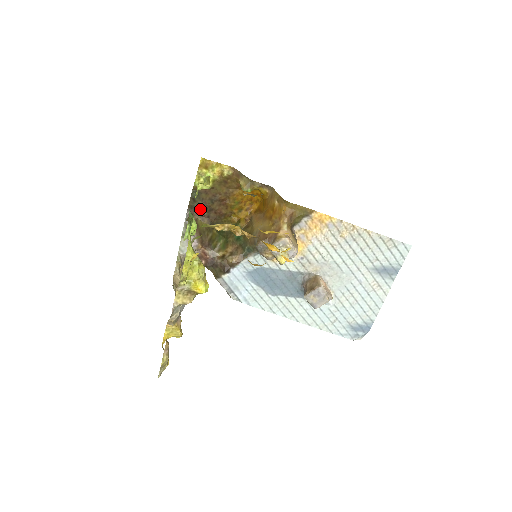
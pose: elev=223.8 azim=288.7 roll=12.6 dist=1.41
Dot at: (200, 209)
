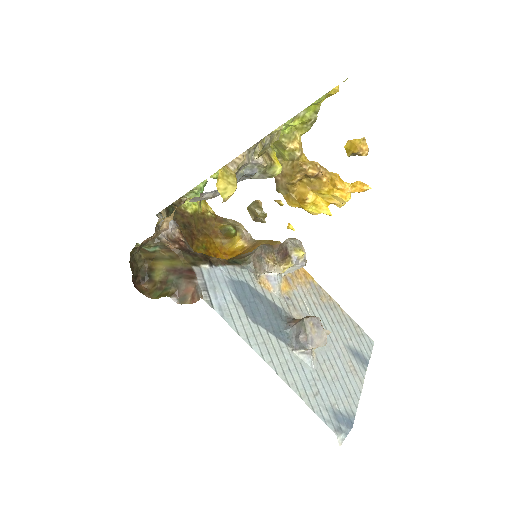
Dot at: occluded
